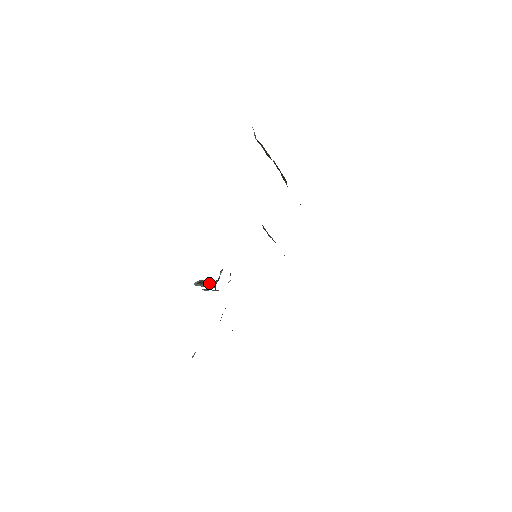
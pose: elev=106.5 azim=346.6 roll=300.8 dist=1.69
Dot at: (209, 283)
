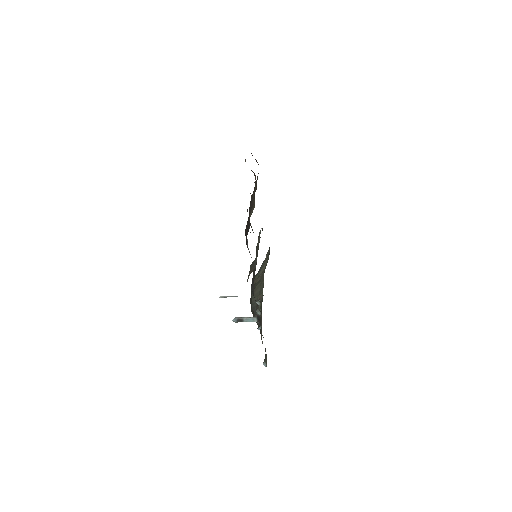
Dot at: (249, 320)
